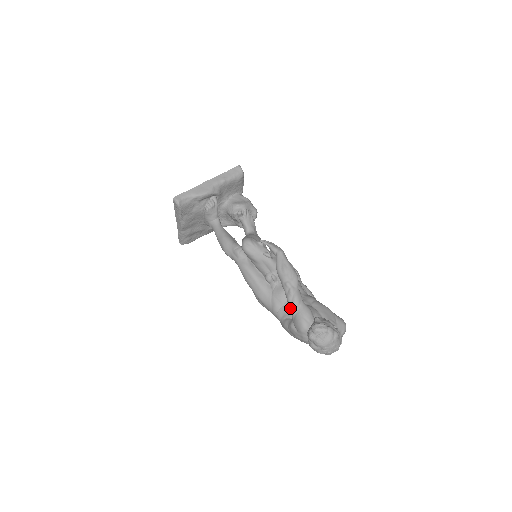
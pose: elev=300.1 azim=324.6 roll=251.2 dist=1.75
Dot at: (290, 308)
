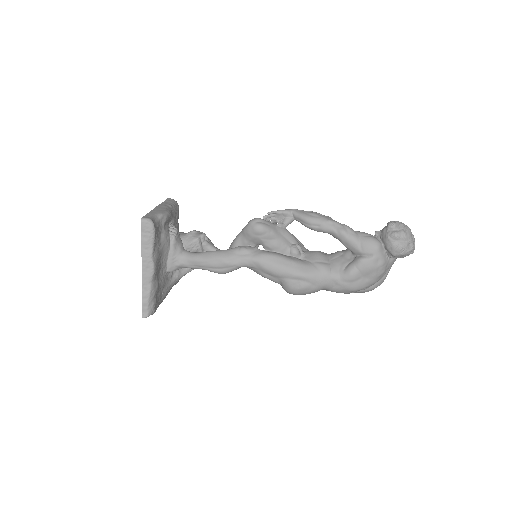
Dot at: (350, 238)
